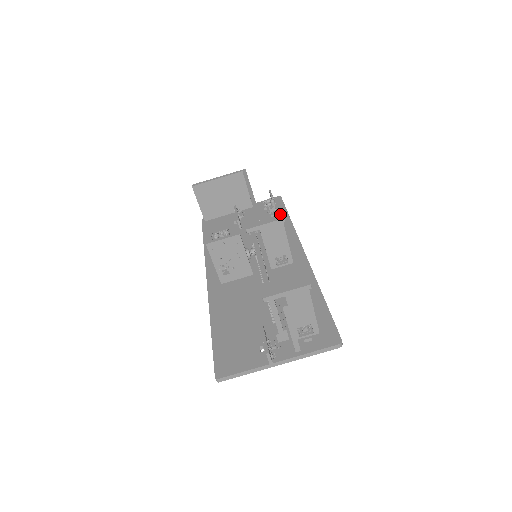
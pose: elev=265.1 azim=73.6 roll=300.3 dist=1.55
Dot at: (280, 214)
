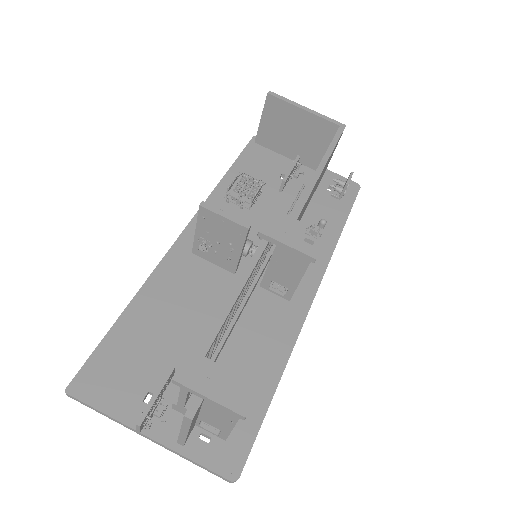
Dot at: (317, 247)
